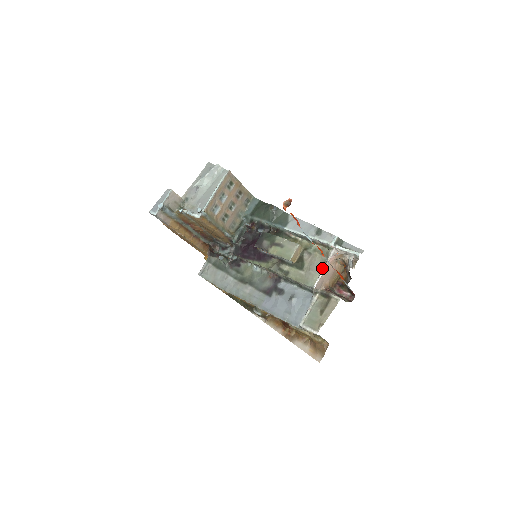
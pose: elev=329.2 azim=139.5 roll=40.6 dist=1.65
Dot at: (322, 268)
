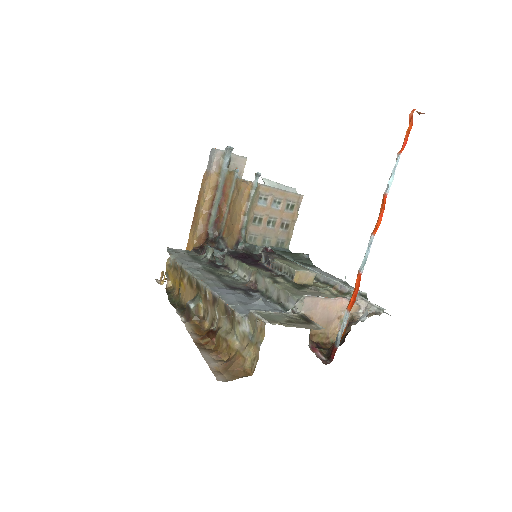
Dot at: occluded
